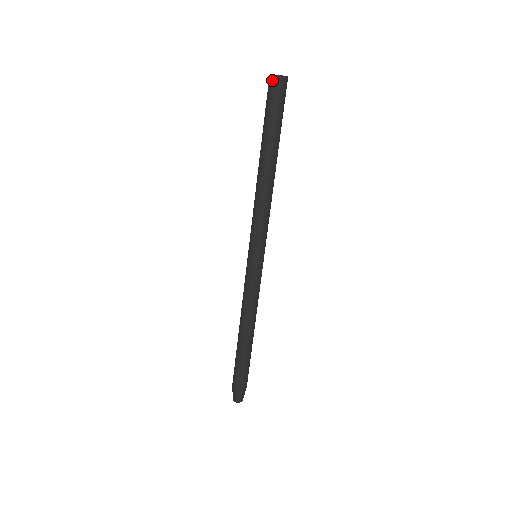
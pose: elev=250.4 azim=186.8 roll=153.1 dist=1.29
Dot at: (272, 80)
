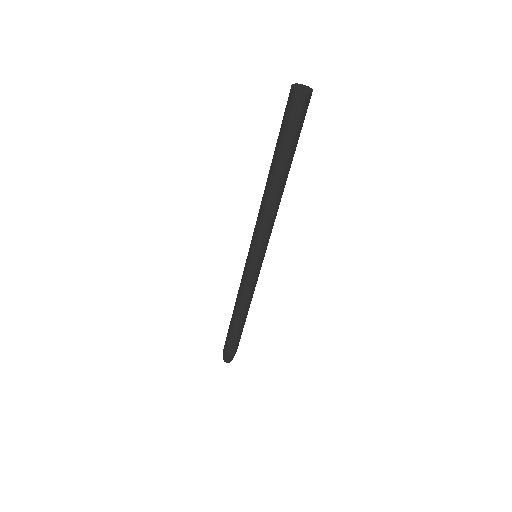
Dot at: (298, 97)
